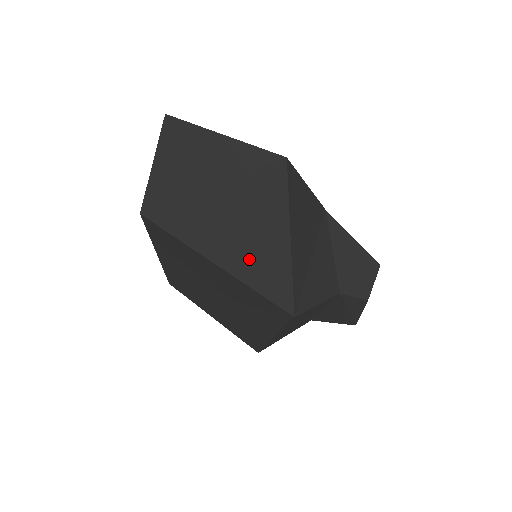
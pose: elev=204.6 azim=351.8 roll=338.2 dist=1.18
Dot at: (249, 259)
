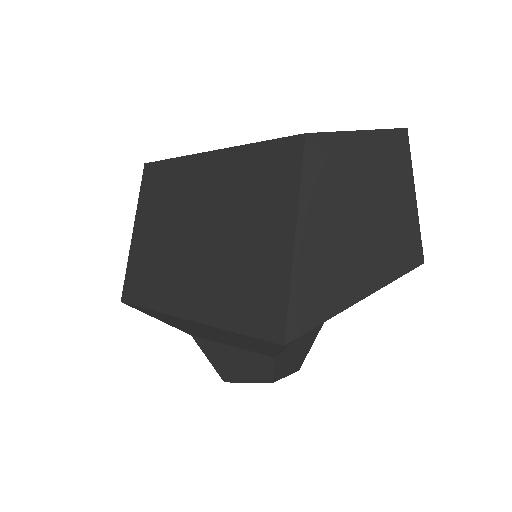
Dot at: (319, 272)
